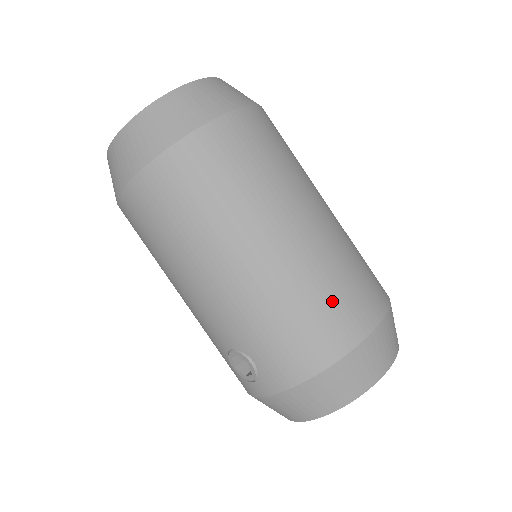
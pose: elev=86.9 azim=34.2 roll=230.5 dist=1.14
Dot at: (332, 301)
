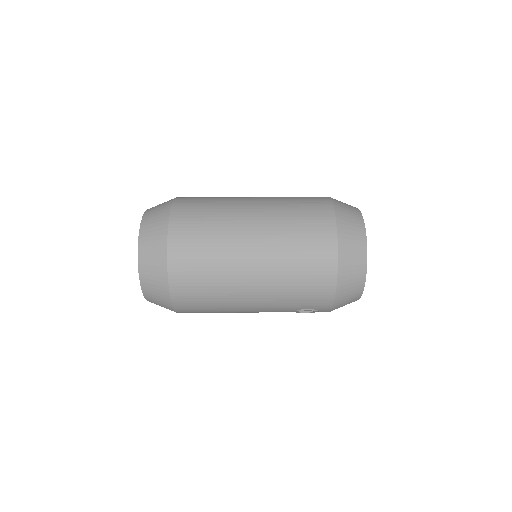
Dot at: (305, 258)
